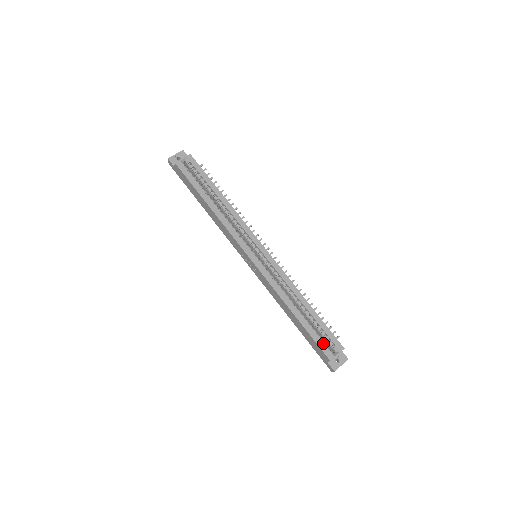
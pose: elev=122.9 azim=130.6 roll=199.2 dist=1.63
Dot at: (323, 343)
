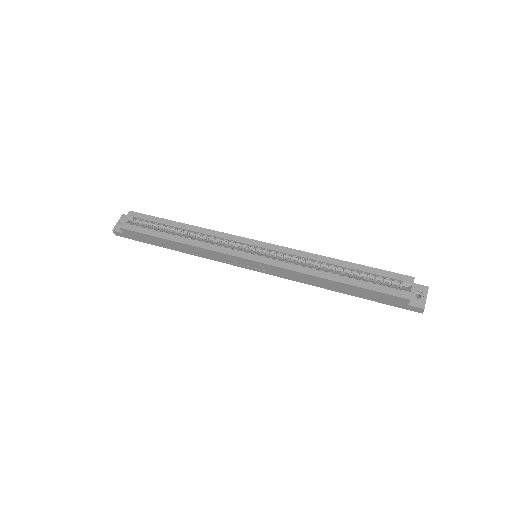
Dot at: (387, 288)
